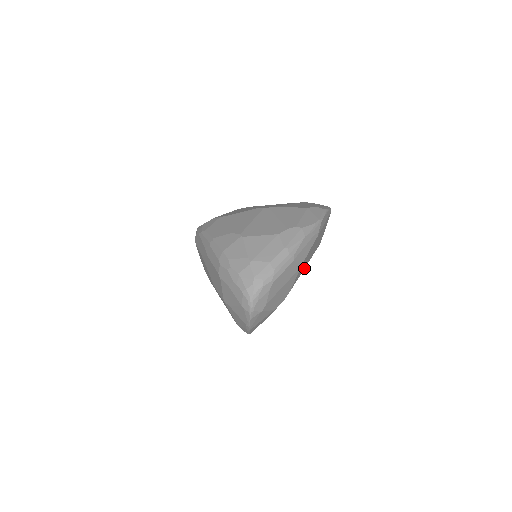
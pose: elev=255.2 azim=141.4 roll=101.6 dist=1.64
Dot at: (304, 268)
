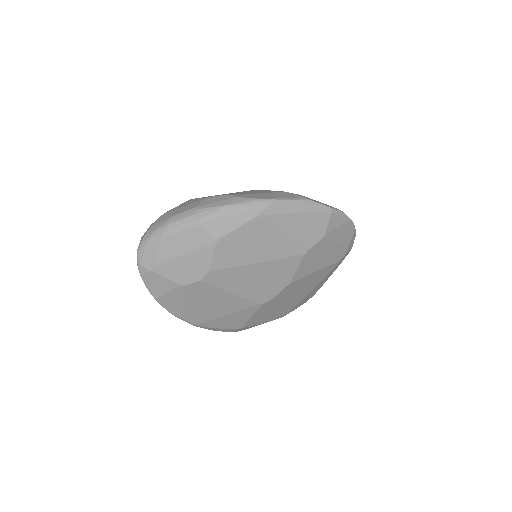
Dot at: (253, 262)
